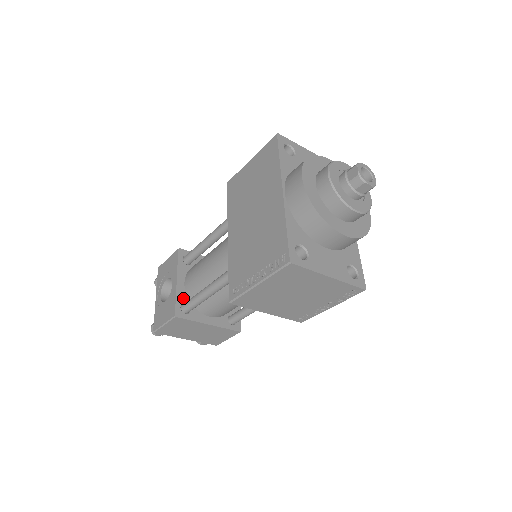
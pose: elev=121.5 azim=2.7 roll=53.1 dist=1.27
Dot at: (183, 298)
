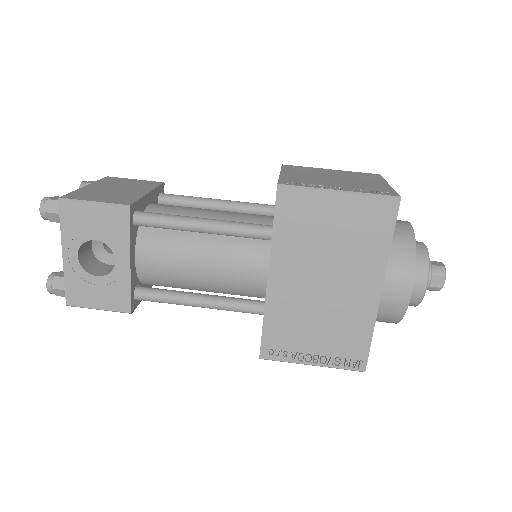
Dot at: (135, 281)
